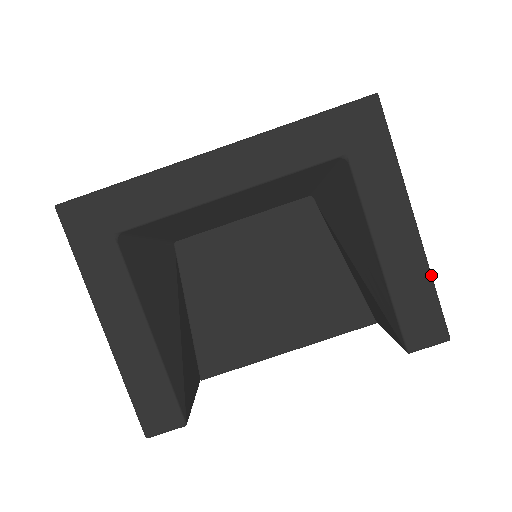
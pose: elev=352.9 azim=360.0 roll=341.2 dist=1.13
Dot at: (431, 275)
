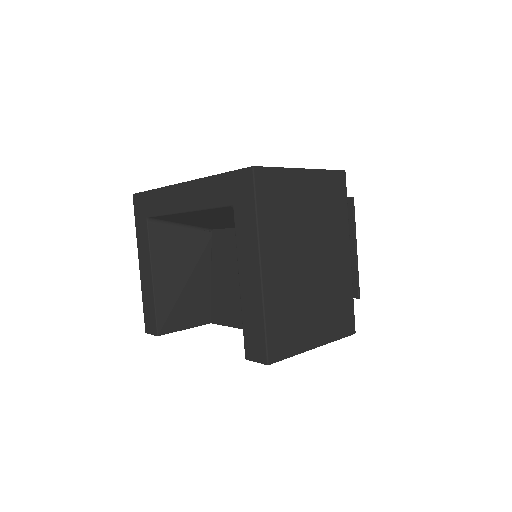
Dot at: (264, 311)
